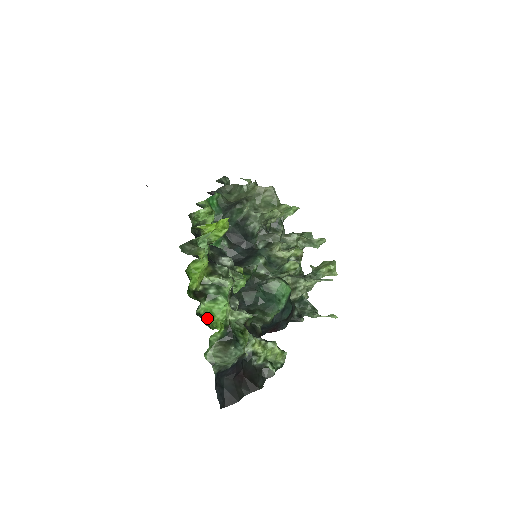
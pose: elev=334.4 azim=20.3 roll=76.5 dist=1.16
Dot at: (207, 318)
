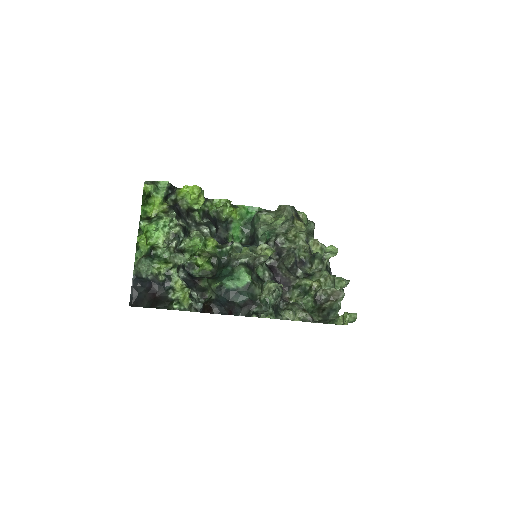
Dot at: (143, 233)
